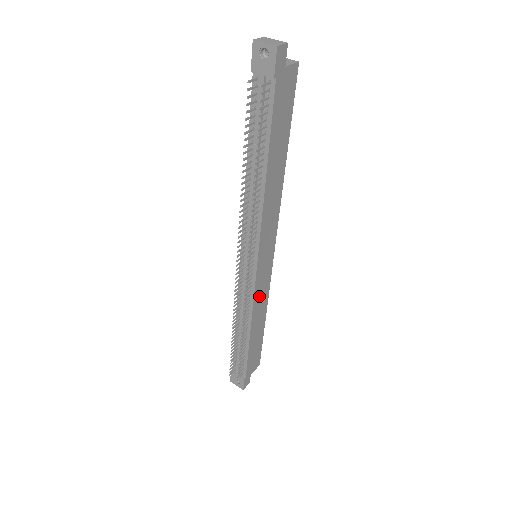
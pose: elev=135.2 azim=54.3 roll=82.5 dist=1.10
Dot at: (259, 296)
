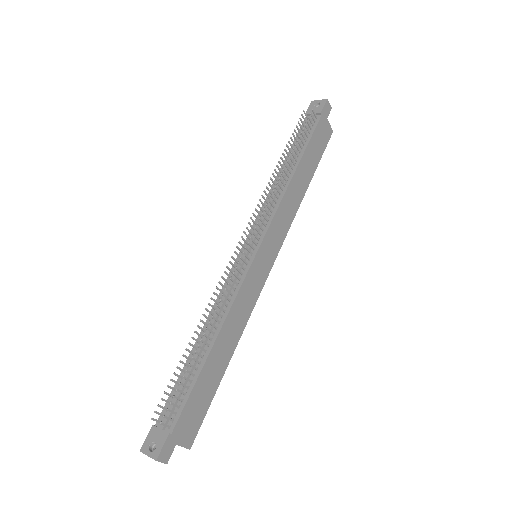
Dot at: (243, 299)
